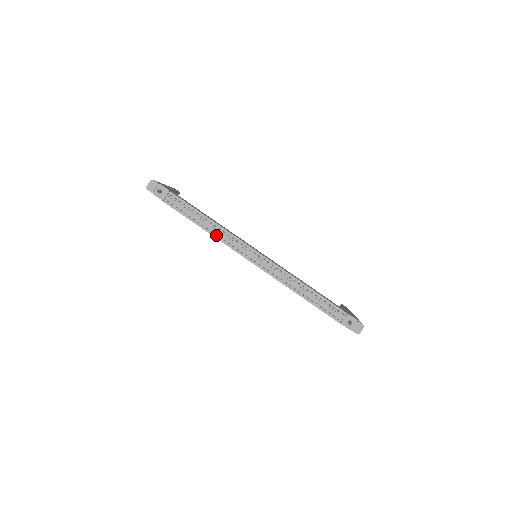
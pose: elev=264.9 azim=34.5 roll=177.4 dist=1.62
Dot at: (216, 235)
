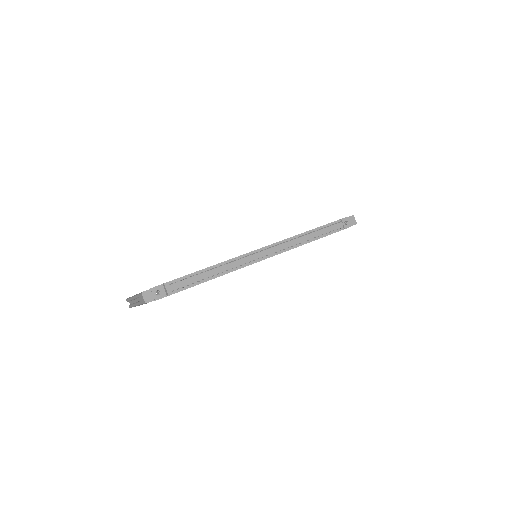
Dot at: (227, 271)
